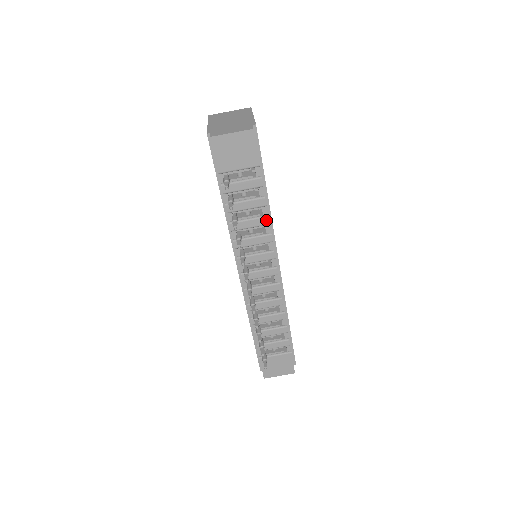
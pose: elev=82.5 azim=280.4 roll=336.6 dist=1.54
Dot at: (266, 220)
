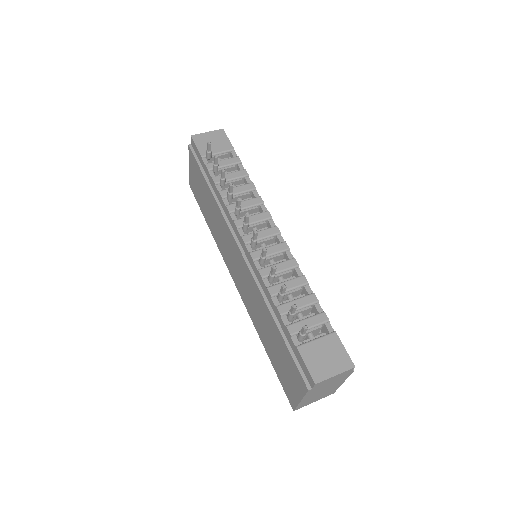
Dot at: (252, 185)
